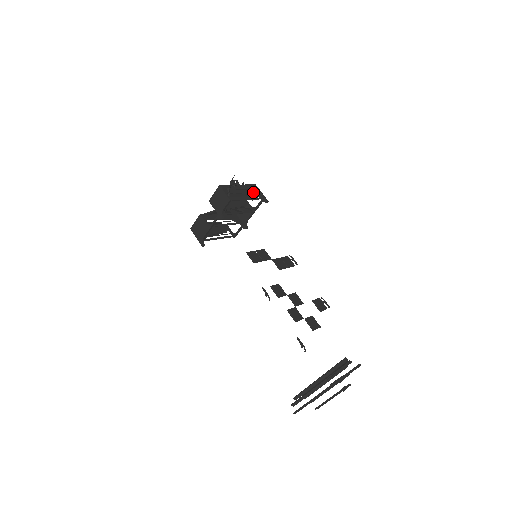
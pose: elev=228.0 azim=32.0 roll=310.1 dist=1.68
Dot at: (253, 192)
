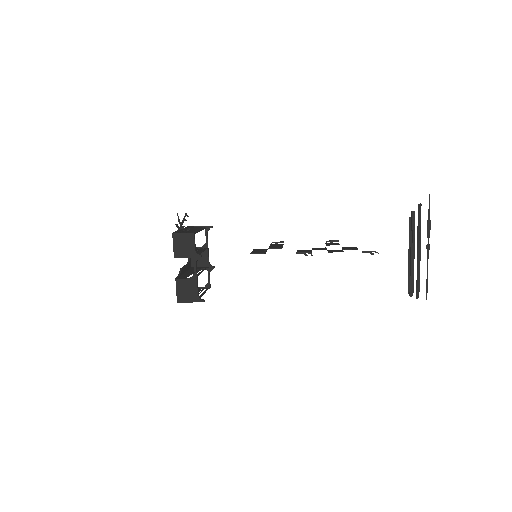
Dot at: occluded
